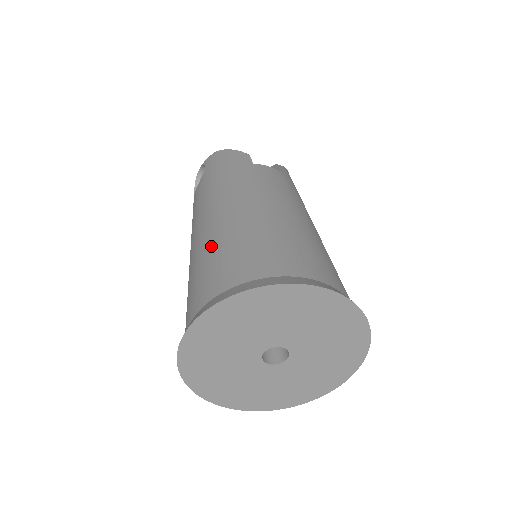
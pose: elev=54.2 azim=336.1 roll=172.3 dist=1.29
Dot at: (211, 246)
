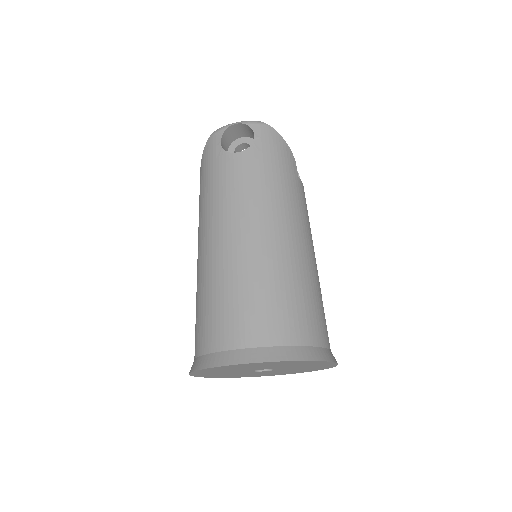
Dot at: (274, 277)
